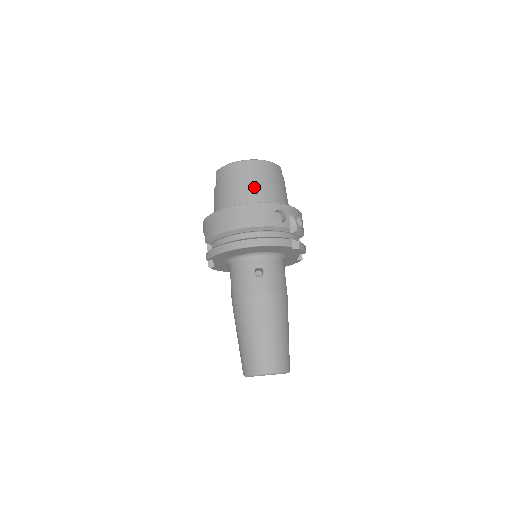
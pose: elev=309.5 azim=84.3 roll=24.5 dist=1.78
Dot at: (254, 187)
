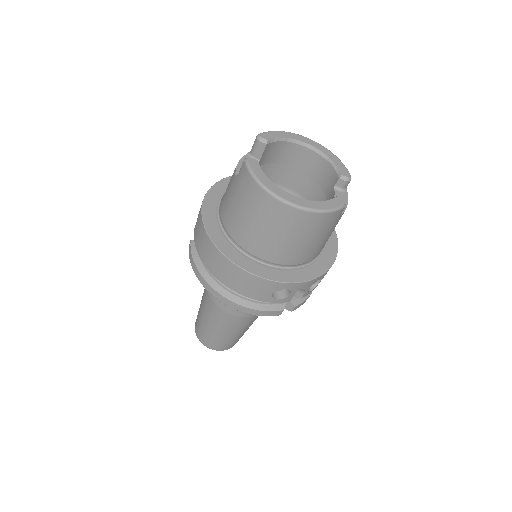
Dot at: (273, 241)
